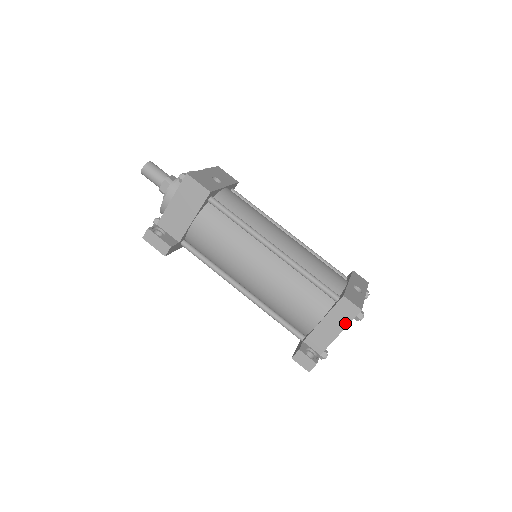
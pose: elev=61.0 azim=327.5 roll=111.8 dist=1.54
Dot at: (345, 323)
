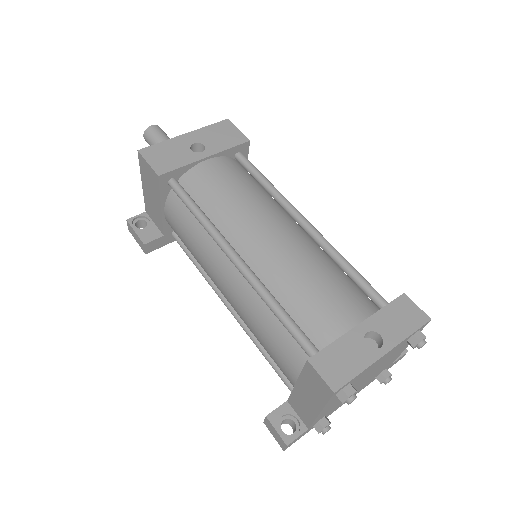
Dot at: (320, 401)
